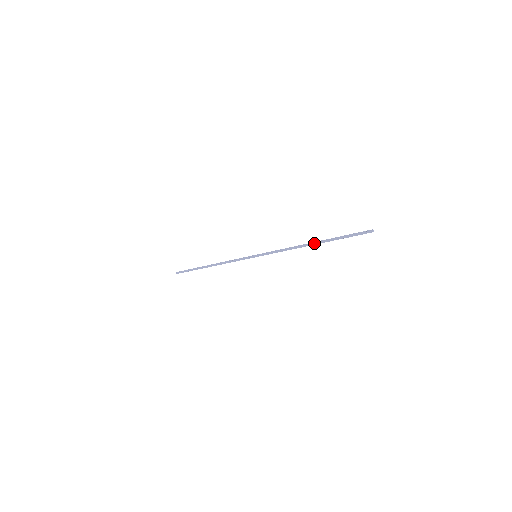
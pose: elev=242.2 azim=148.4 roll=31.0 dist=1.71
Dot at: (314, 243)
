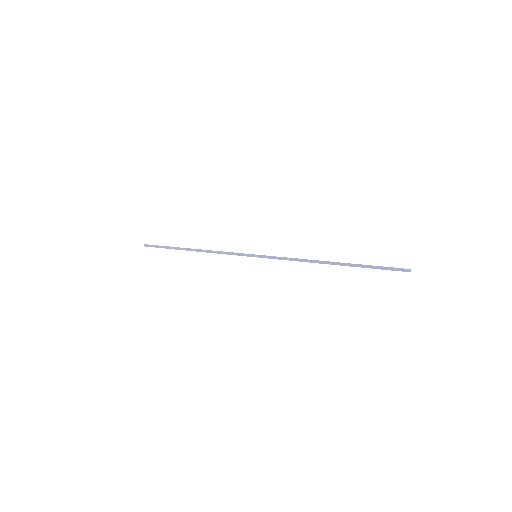
Dot at: (335, 263)
